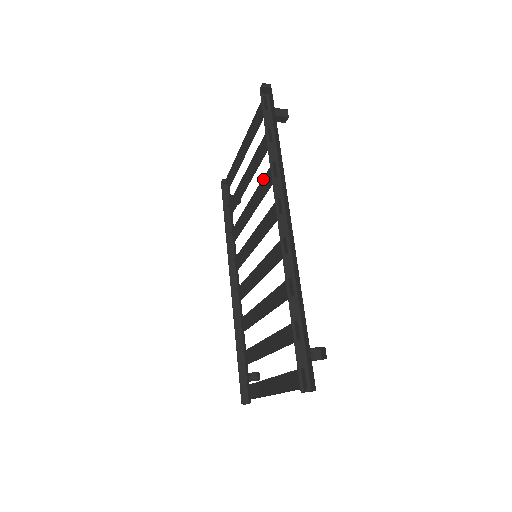
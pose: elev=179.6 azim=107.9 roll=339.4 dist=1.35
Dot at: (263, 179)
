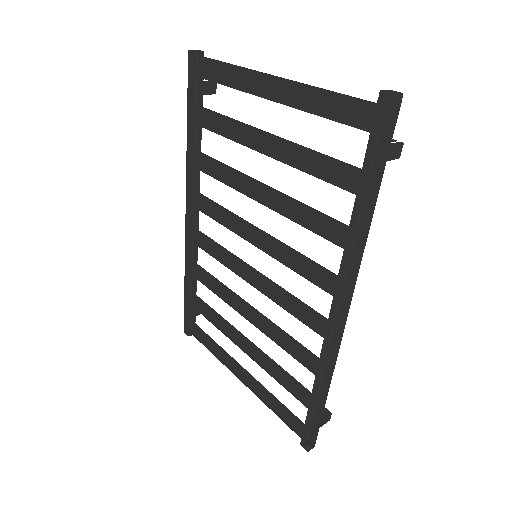
Dot at: (314, 209)
